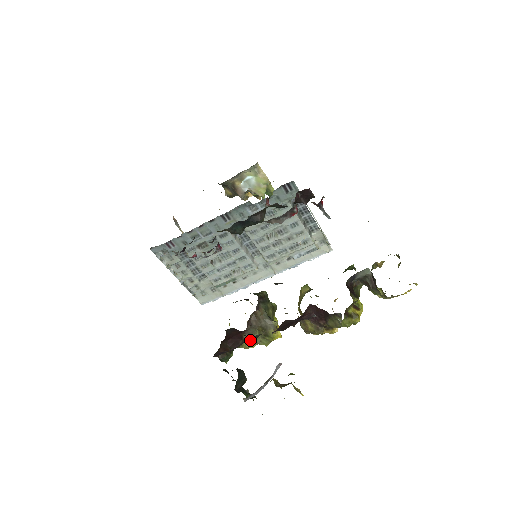
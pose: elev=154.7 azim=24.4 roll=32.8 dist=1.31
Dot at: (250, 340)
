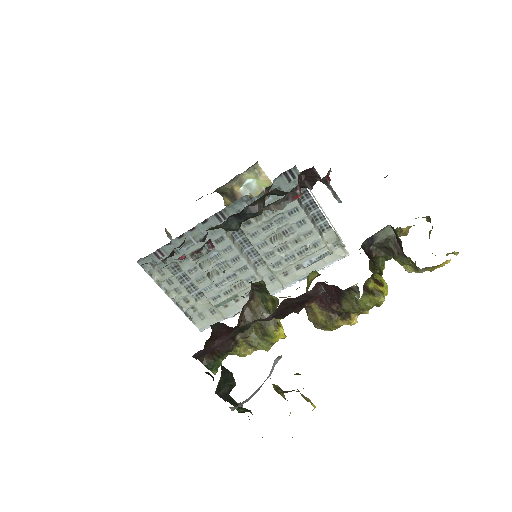
Dot at: (245, 343)
